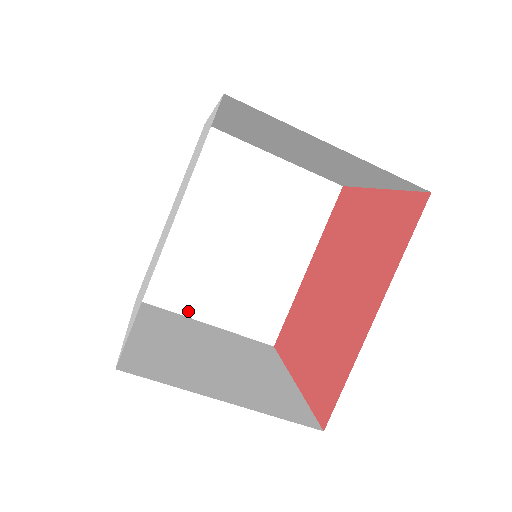
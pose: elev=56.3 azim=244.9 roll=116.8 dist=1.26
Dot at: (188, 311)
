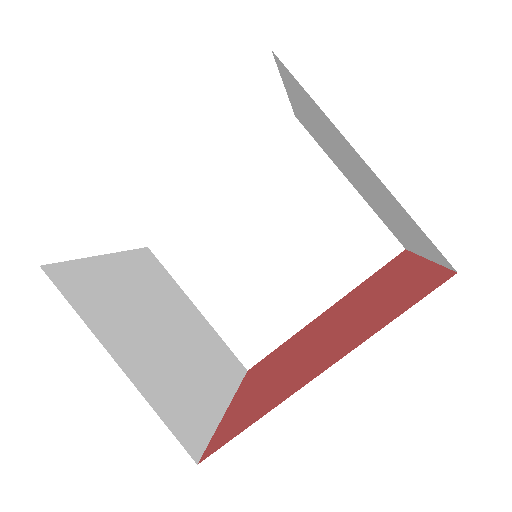
Dot at: (187, 285)
